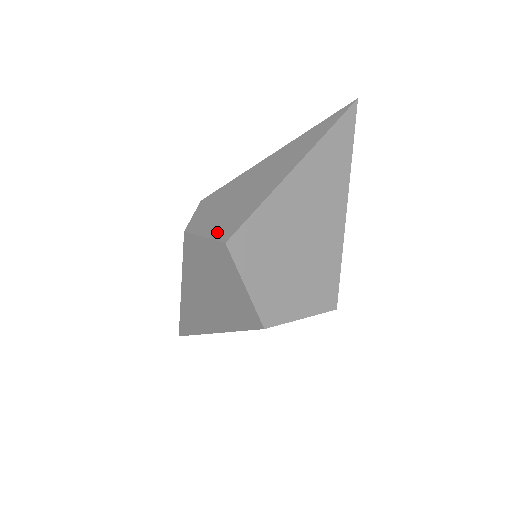
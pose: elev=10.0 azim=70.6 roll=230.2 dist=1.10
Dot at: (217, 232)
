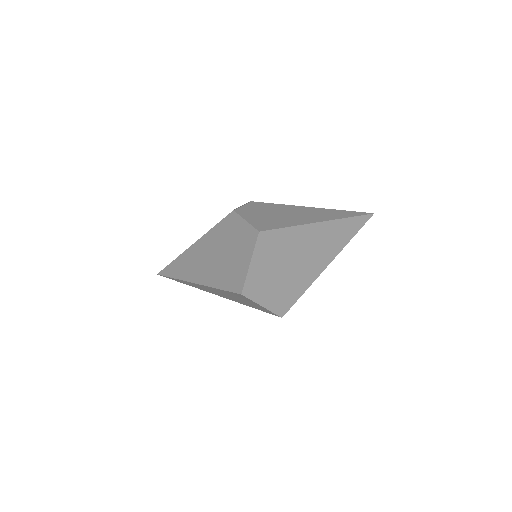
Dot at: (256, 223)
